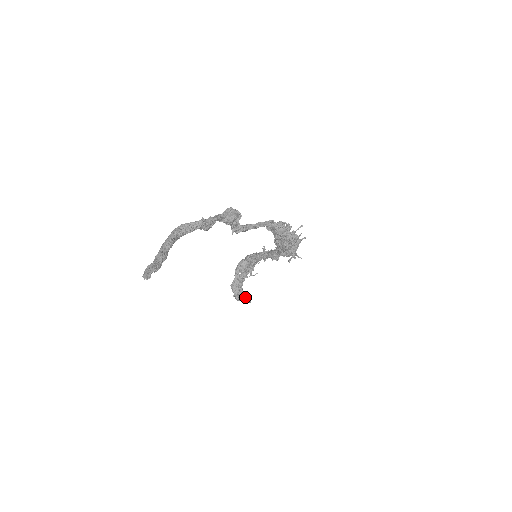
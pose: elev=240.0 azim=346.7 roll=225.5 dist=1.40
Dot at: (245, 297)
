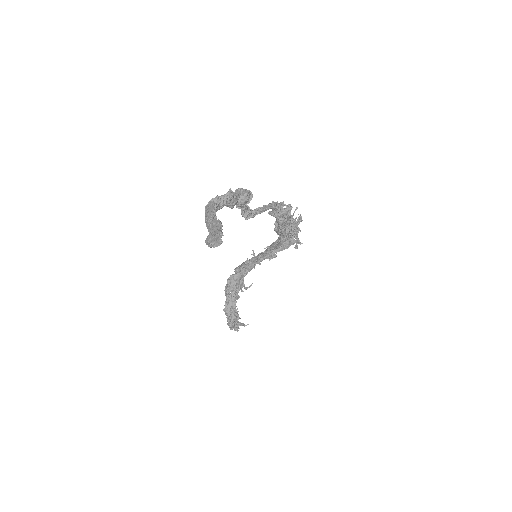
Dot at: occluded
